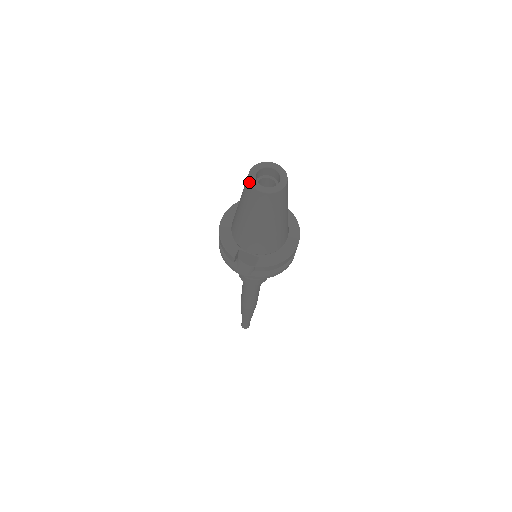
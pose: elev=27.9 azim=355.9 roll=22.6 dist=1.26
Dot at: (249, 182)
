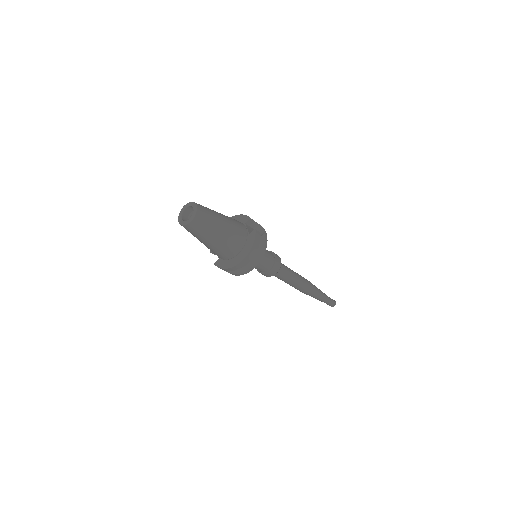
Dot at: (180, 213)
